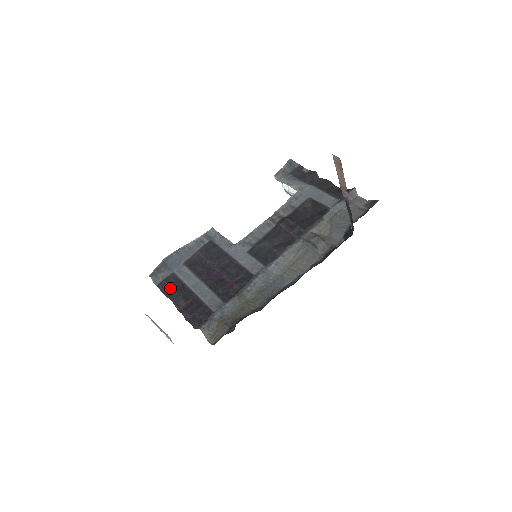
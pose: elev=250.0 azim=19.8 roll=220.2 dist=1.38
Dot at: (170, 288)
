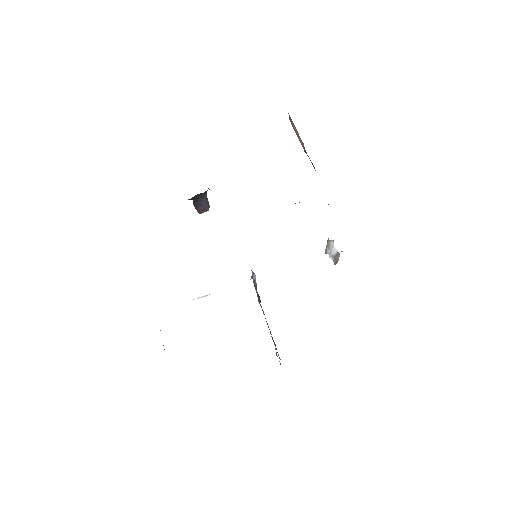
Dot at: occluded
